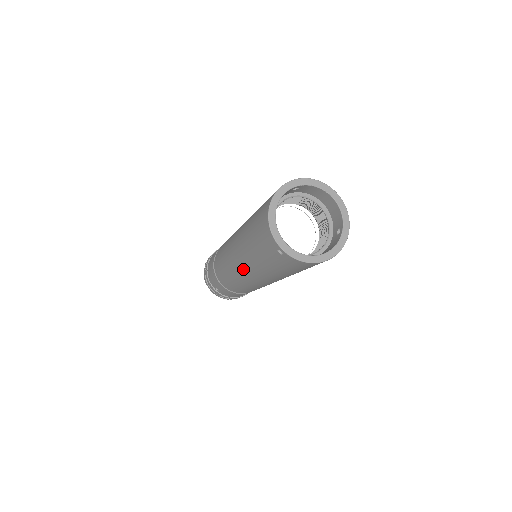
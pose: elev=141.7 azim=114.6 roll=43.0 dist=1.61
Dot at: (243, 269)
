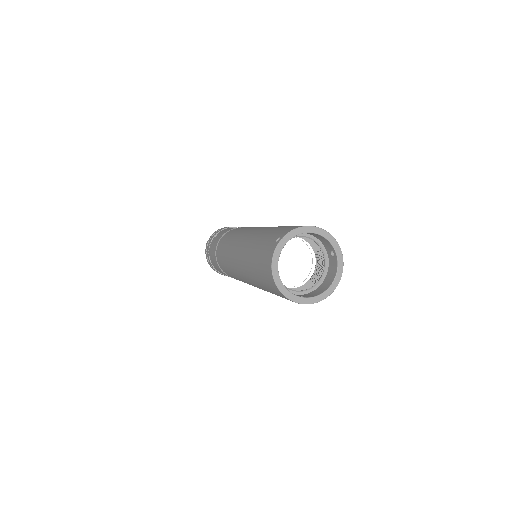
Dot at: occluded
